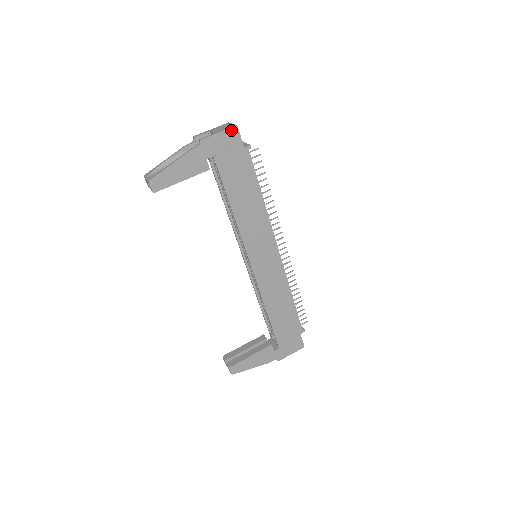
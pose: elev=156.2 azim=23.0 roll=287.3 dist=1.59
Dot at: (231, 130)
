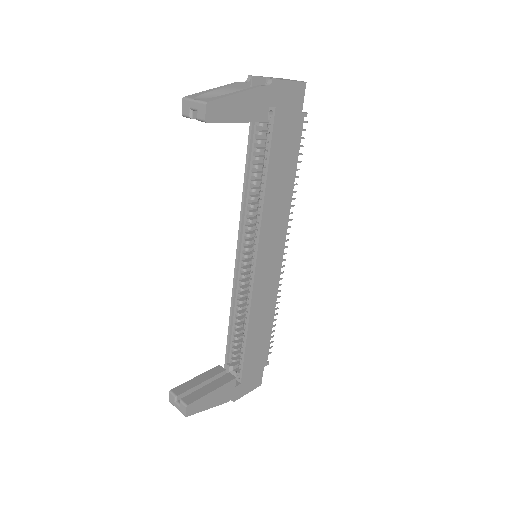
Dot at: (300, 84)
